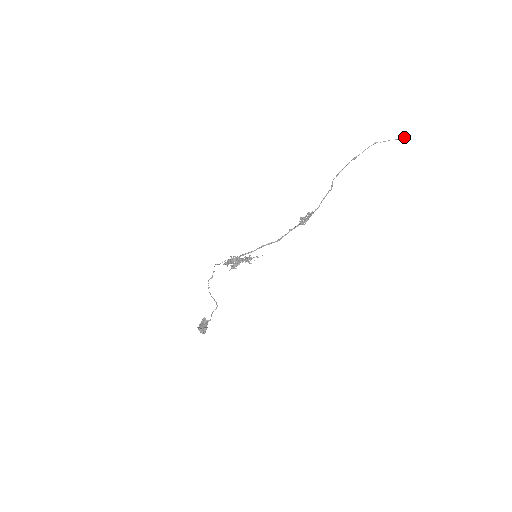
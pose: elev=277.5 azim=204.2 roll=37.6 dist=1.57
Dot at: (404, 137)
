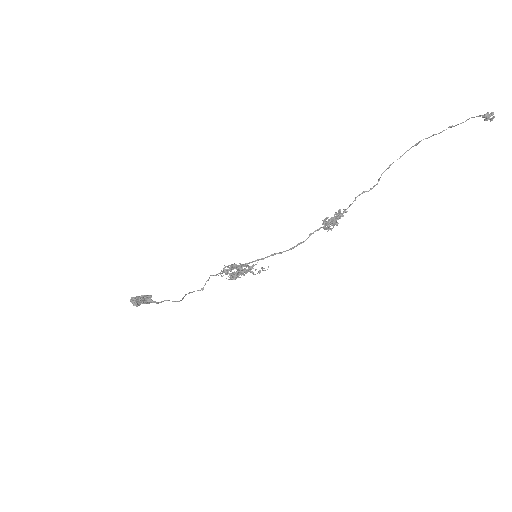
Dot at: (491, 112)
